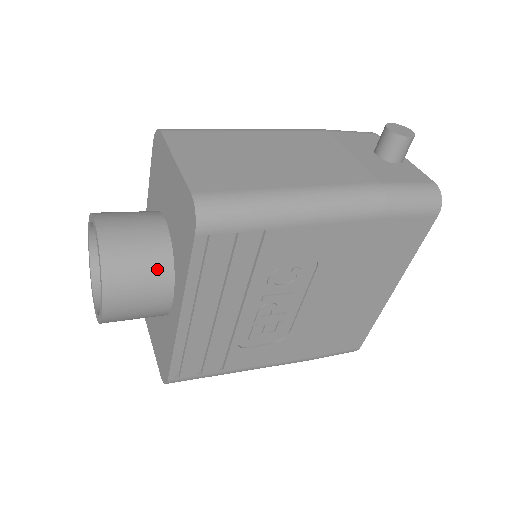
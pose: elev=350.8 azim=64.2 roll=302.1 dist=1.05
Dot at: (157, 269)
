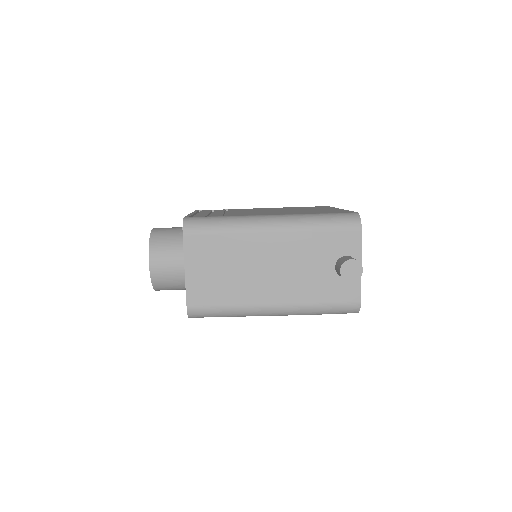
Dot at: (182, 287)
